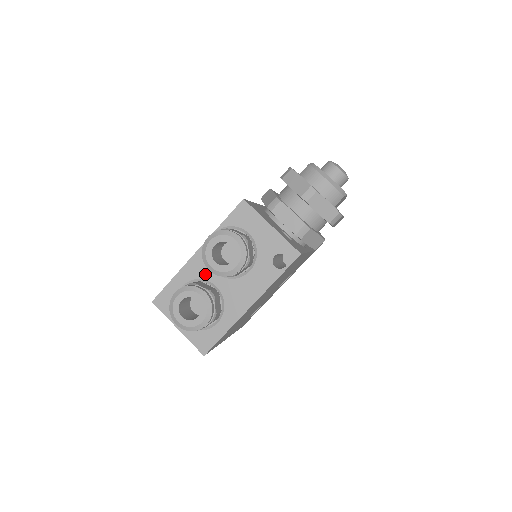
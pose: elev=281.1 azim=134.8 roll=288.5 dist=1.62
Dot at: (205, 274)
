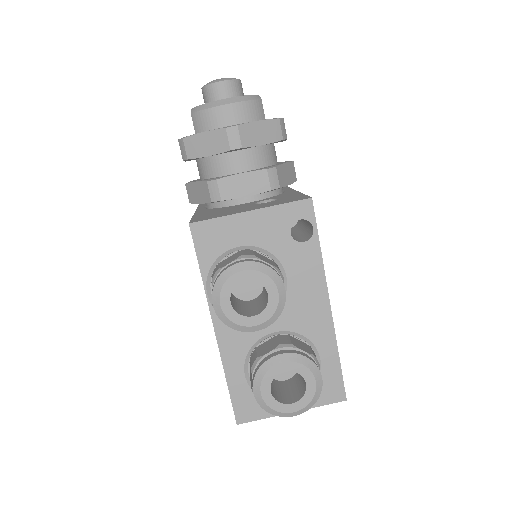
Dot at: (250, 336)
